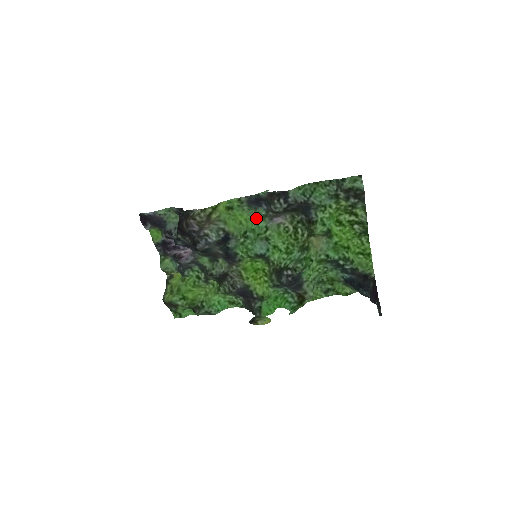
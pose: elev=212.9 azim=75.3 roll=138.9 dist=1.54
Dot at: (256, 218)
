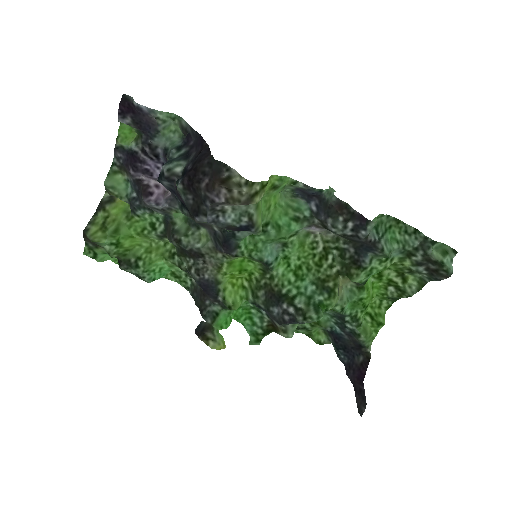
Dot at: (291, 212)
